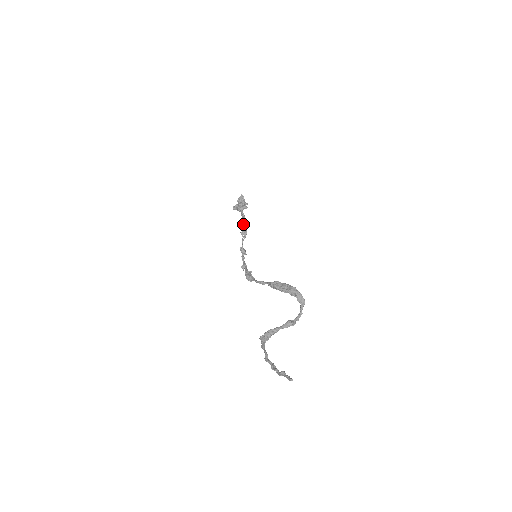
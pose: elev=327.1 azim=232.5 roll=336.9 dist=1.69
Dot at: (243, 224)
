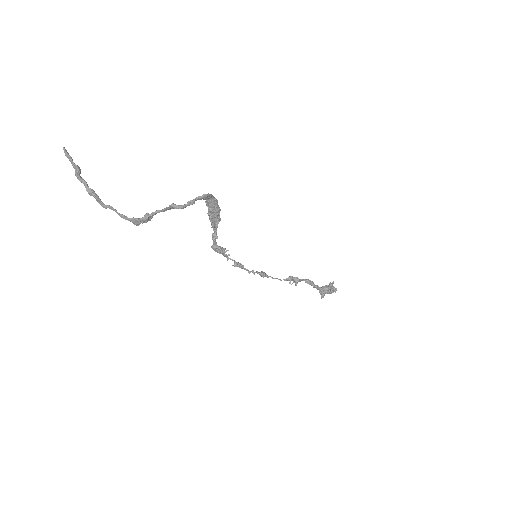
Dot at: (300, 281)
